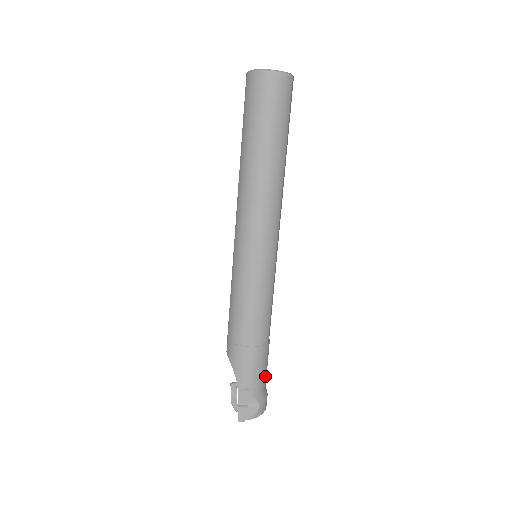
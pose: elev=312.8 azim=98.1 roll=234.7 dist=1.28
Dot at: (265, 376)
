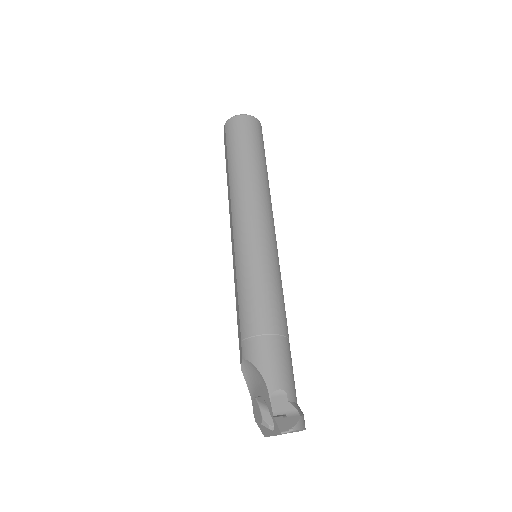
Dot at: (294, 383)
